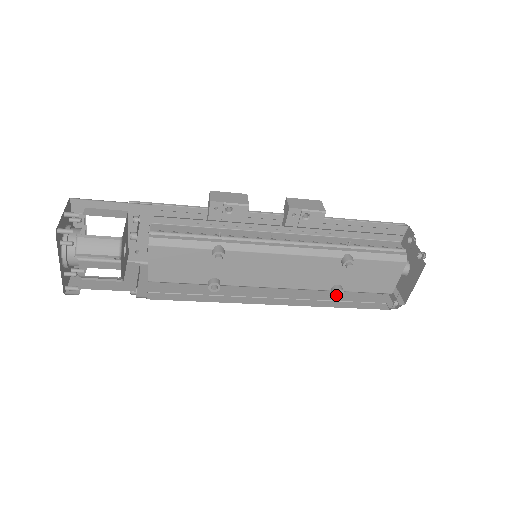
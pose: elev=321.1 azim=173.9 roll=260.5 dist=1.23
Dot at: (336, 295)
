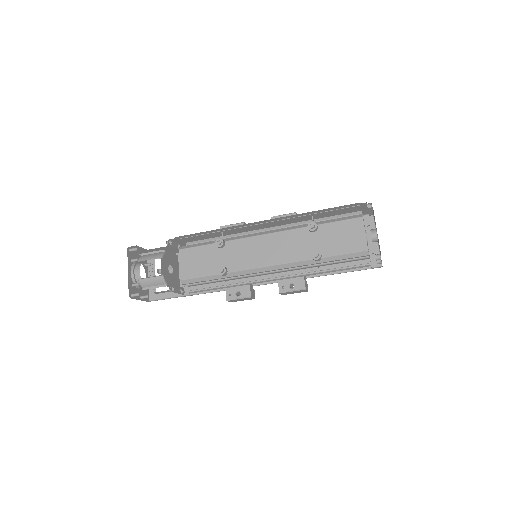
Dot at: occluded
